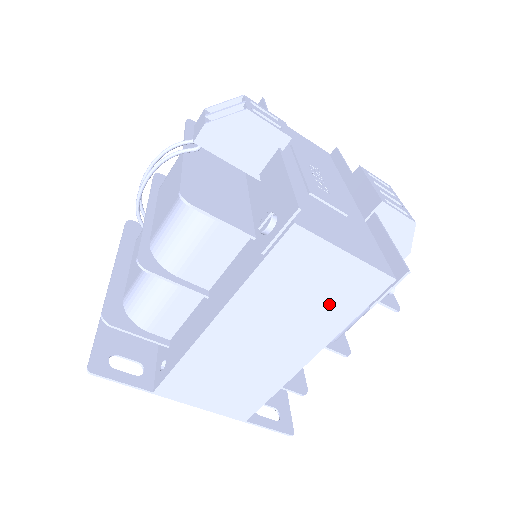
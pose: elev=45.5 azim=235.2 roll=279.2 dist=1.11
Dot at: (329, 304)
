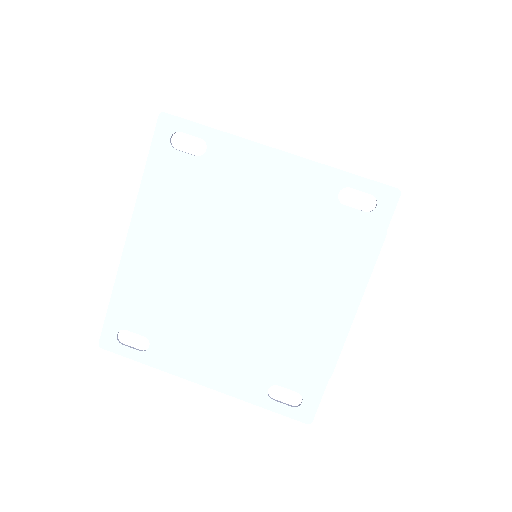
Dot at: occluded
